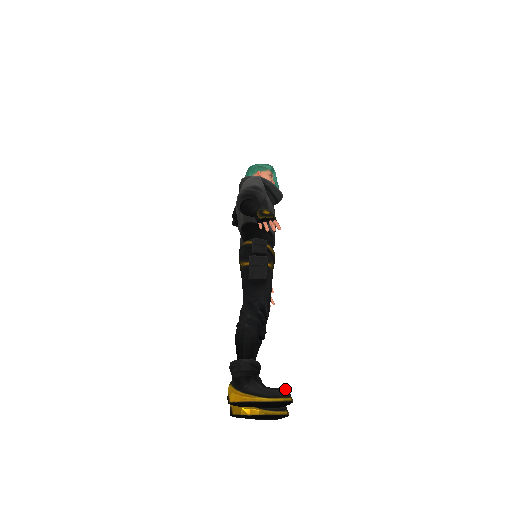
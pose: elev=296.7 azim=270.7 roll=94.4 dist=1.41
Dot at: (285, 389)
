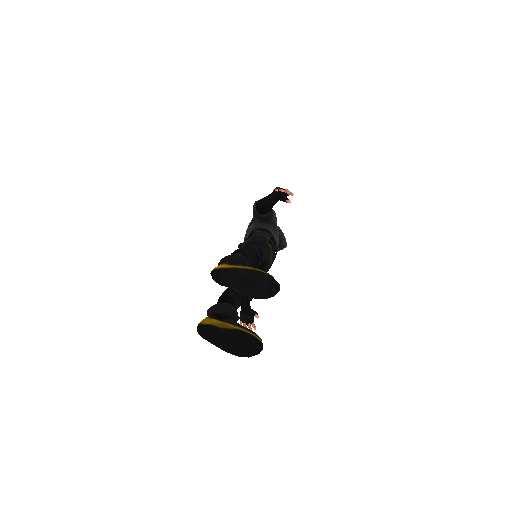
Dot at: occluded
